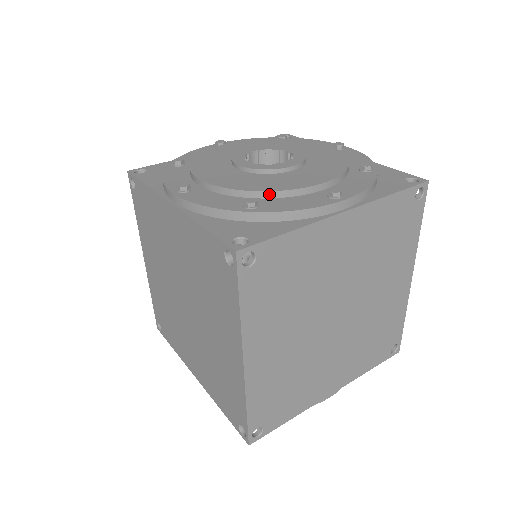
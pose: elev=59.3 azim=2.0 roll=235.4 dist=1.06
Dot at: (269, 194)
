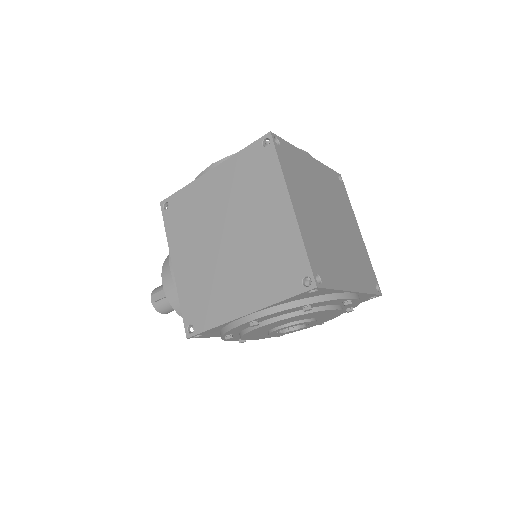
Dot at: occluded
